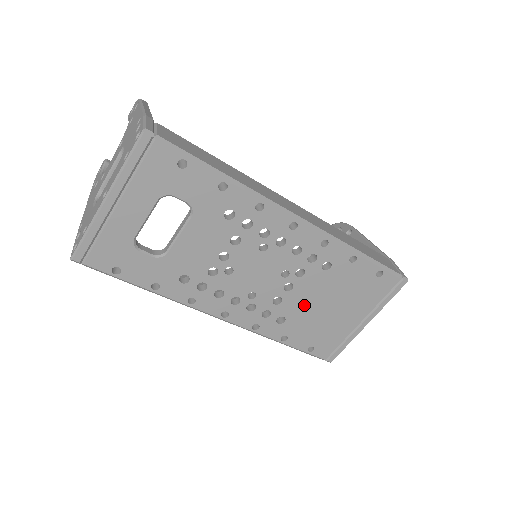
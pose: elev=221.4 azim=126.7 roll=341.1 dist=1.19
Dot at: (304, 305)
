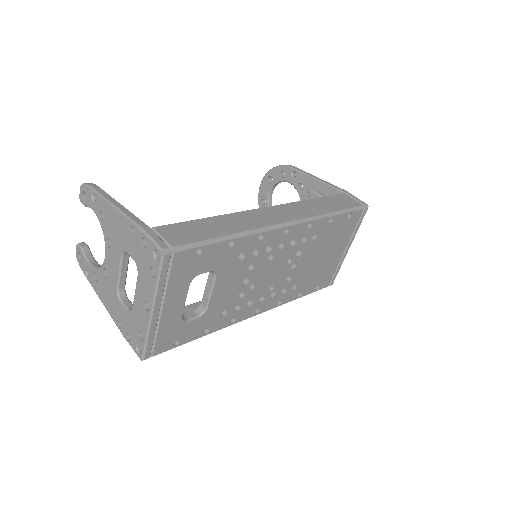
Dot at: (306, 268)
